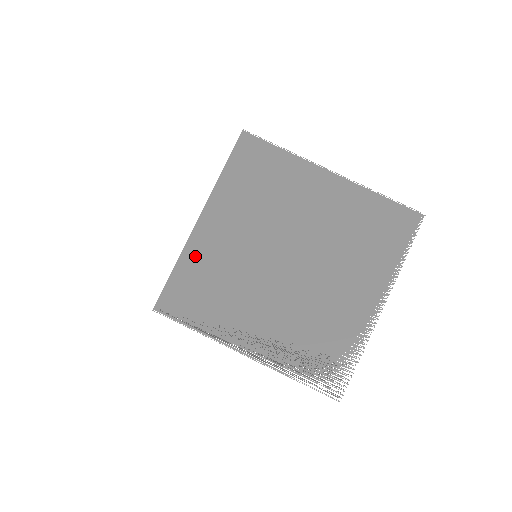
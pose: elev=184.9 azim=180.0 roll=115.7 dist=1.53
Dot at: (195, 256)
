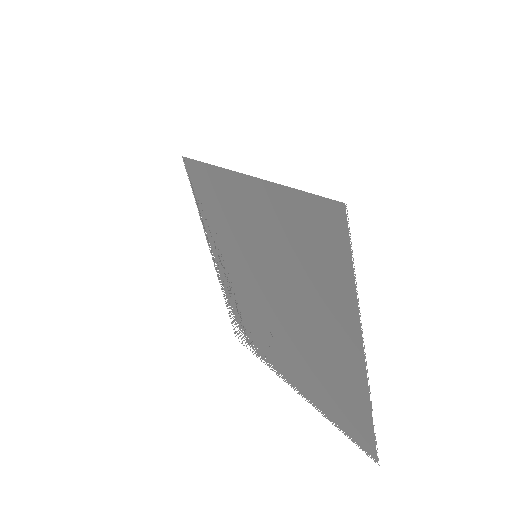
Dot at: (222, 184)
